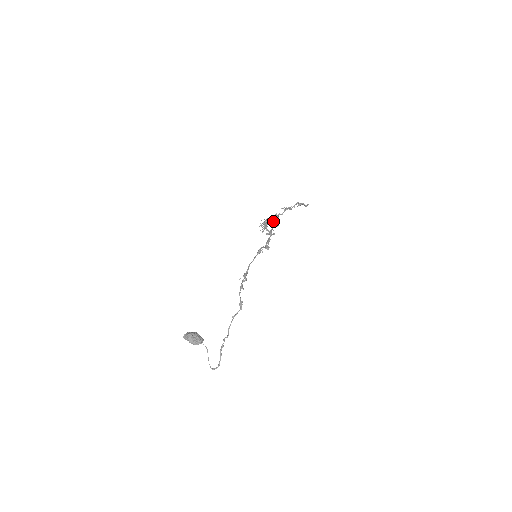
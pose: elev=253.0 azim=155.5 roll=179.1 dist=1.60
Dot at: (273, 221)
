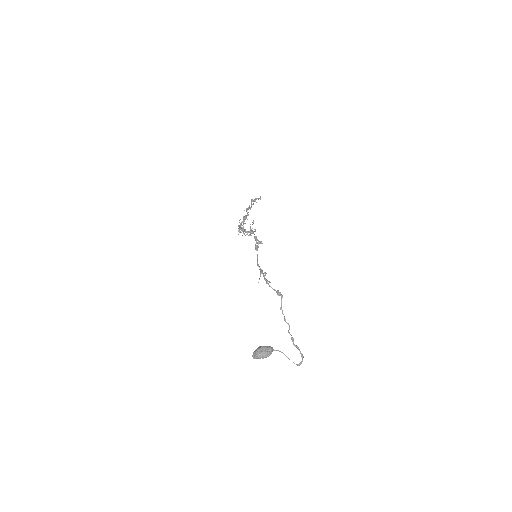
Dot at: occluded
